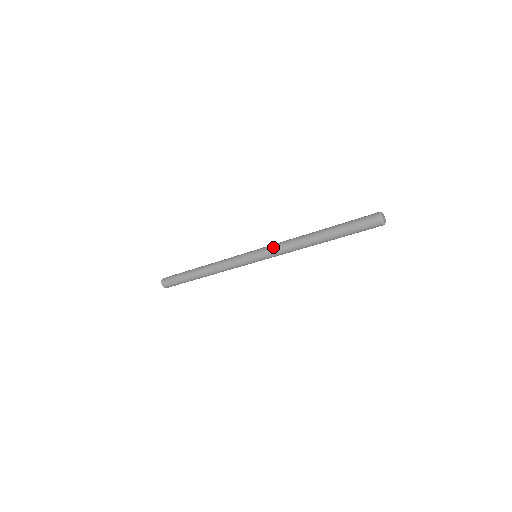
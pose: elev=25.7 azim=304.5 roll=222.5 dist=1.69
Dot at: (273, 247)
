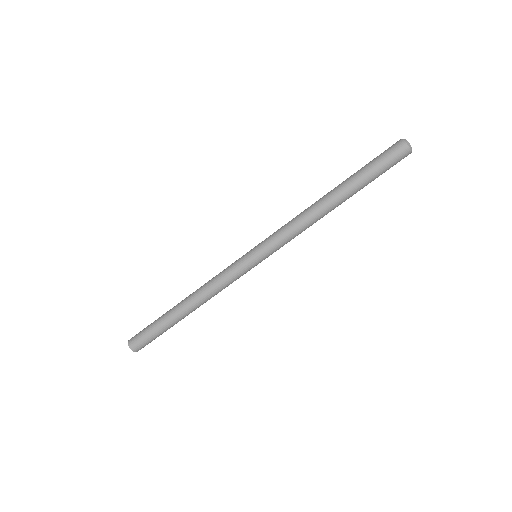
Dot at: (277, 230)
